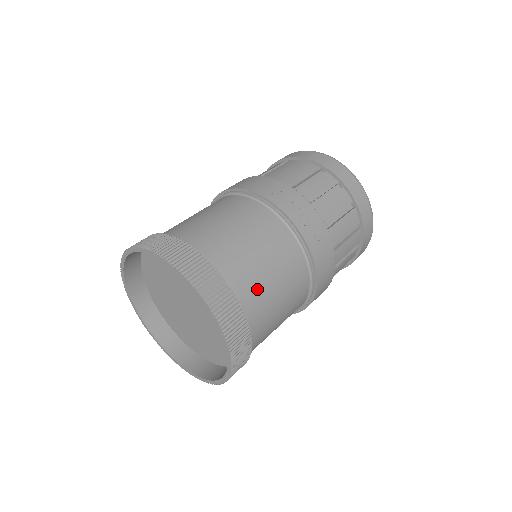
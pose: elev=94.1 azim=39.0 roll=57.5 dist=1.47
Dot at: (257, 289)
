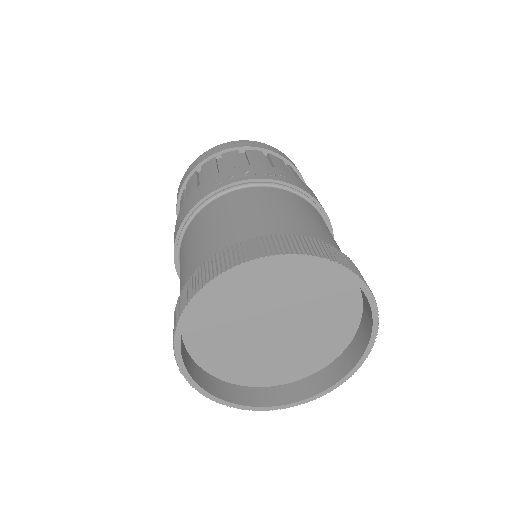
Dot at: (305, 227)
